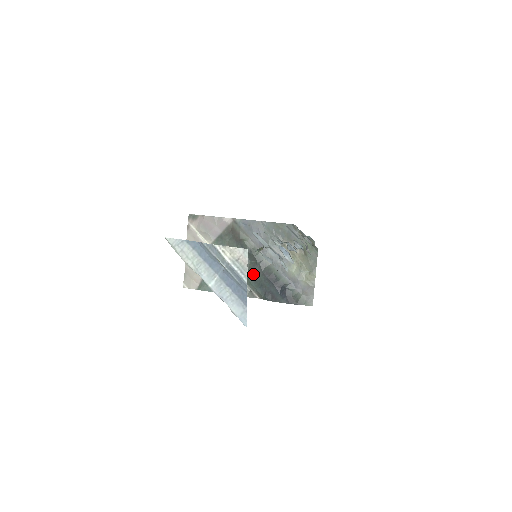
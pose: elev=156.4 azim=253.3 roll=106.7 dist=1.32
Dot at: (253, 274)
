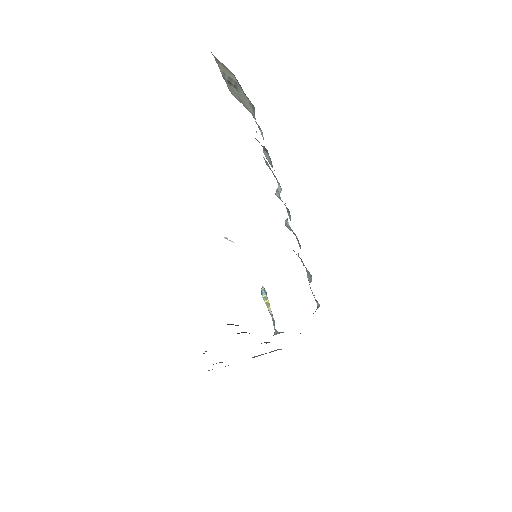
Dot at: occluded
